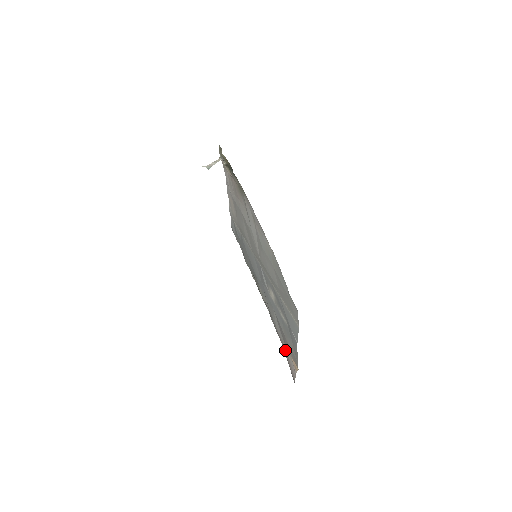
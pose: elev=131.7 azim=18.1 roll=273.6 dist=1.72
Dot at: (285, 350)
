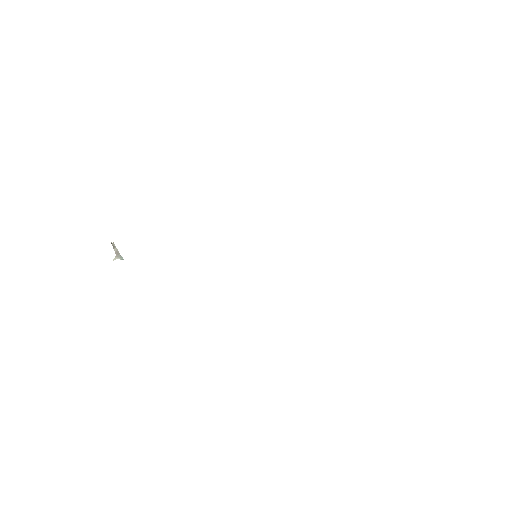
Dot at: occluded
